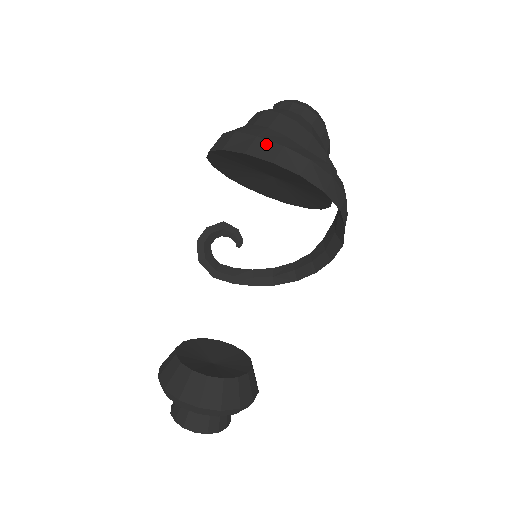
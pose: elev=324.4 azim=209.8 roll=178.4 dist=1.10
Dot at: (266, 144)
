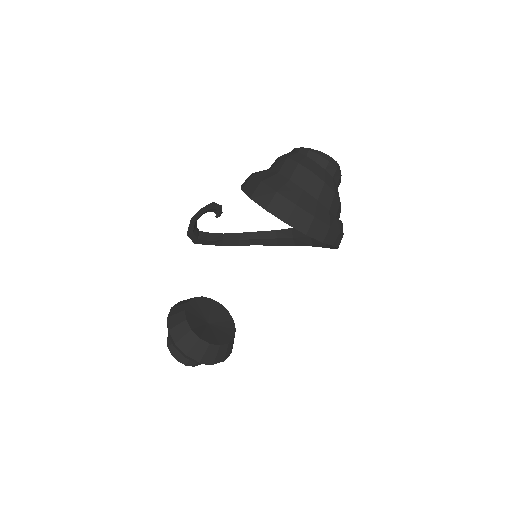
Dot at: (320, 225)
